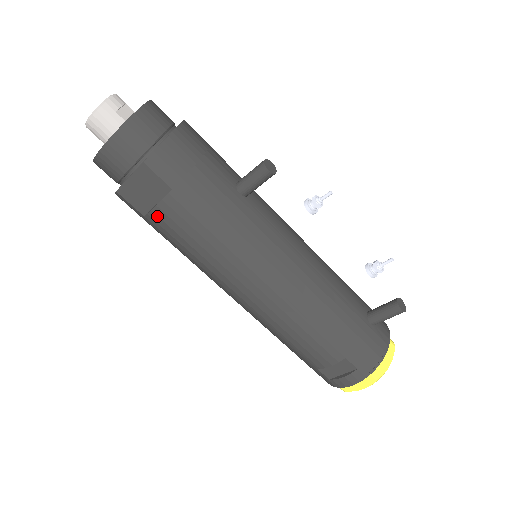
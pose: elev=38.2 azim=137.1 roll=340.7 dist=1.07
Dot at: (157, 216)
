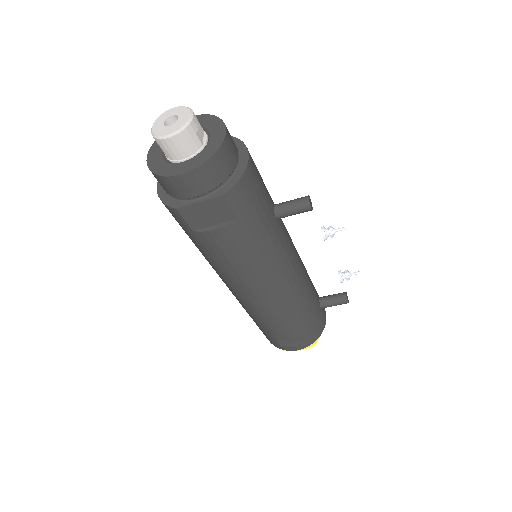
Dot at: (211, 236)
